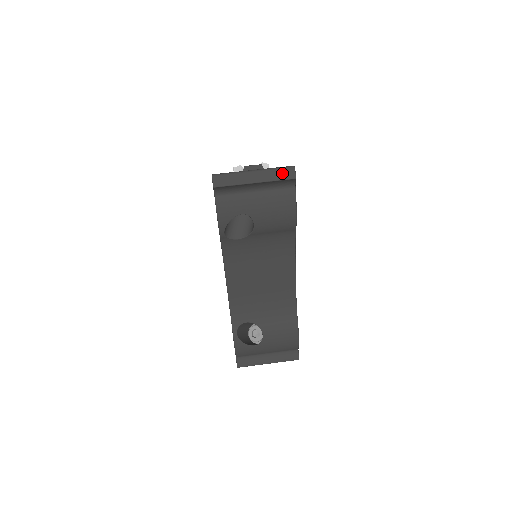
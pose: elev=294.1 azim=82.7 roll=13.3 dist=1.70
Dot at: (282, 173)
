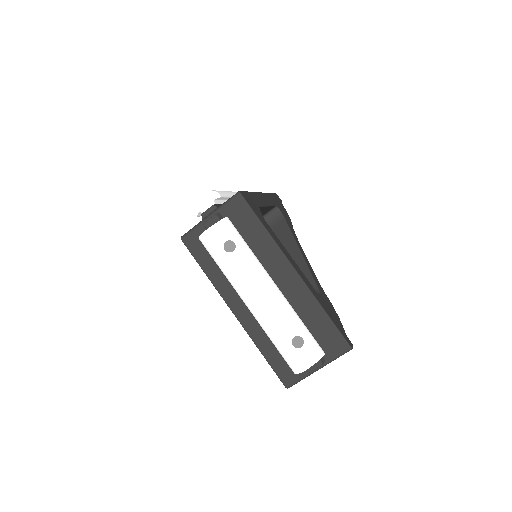
Dot at: occluded
